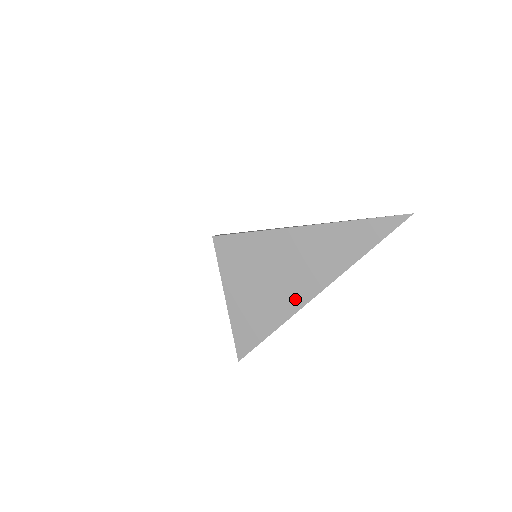
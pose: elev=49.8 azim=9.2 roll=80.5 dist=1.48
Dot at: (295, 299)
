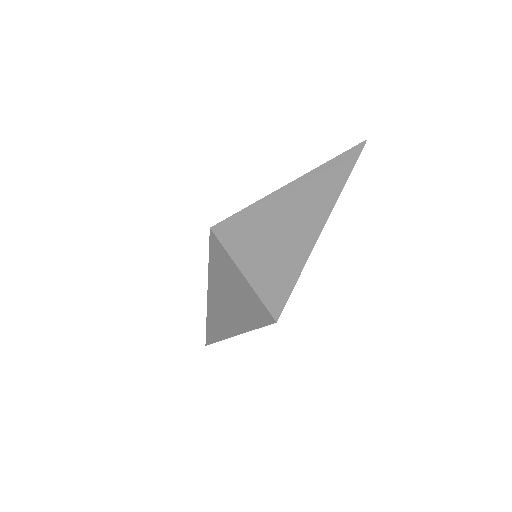
Dot at: (309, 234)
